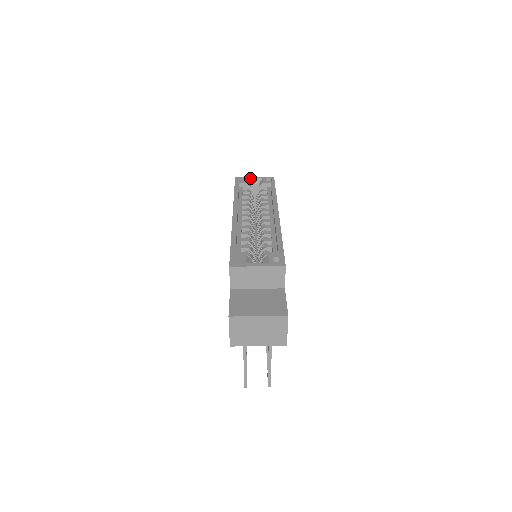
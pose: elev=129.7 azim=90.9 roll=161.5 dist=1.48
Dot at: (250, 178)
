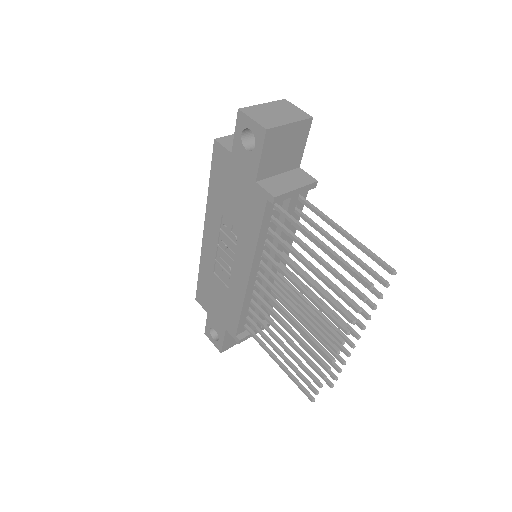
Dot at: occluded
